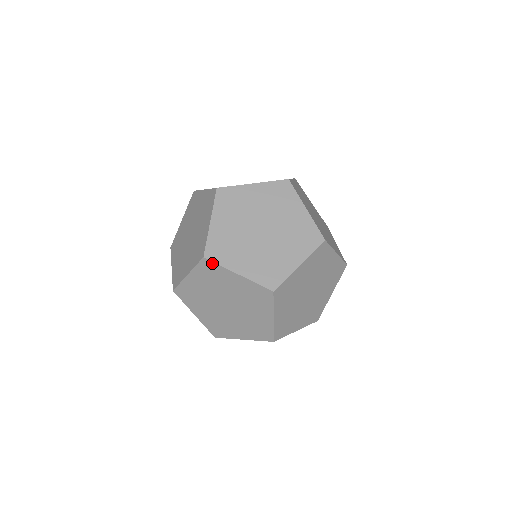
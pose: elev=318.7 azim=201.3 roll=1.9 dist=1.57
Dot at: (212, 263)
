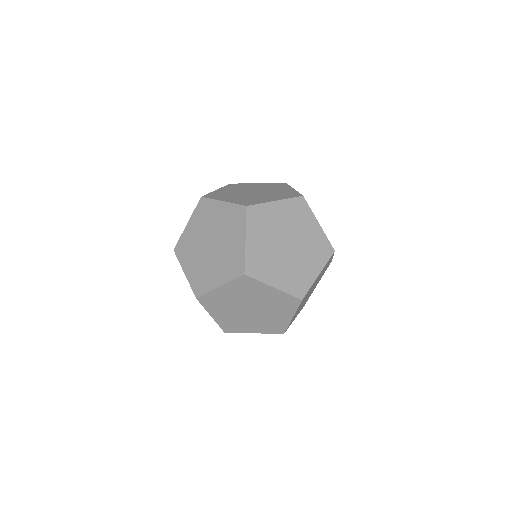
Dot at: (200, 302)
